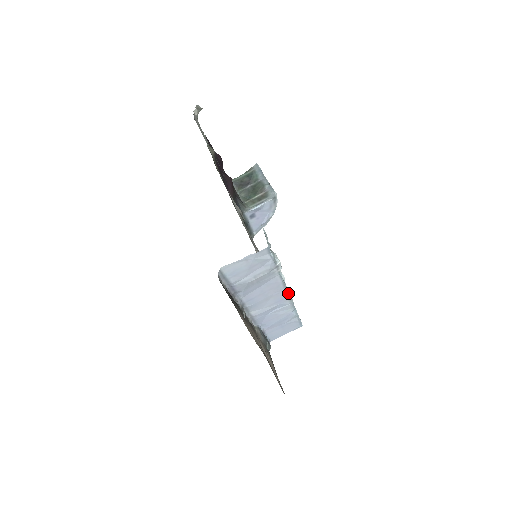
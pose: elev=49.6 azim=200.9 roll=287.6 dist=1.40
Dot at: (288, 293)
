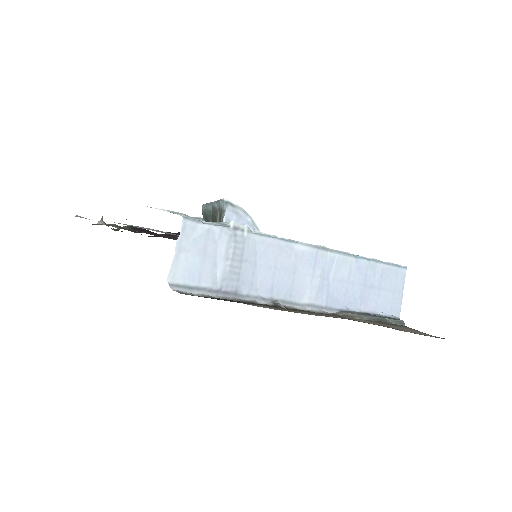
Dot at: (309, 245)
